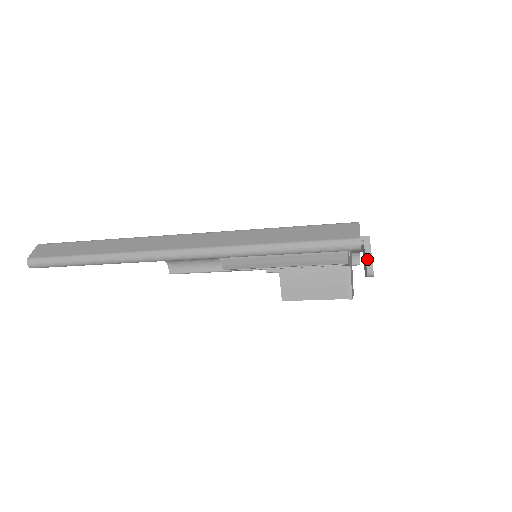
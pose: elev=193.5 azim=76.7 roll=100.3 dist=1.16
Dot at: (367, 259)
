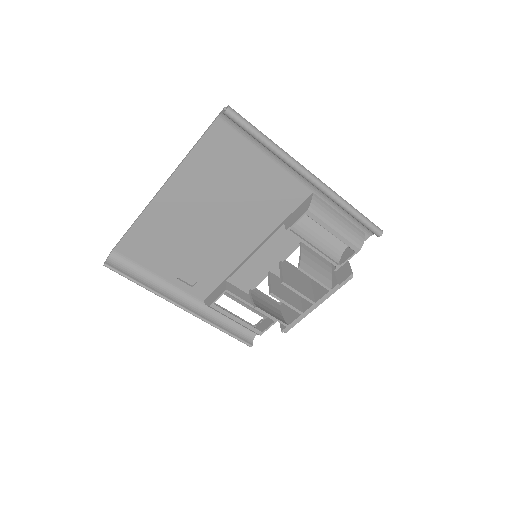
Dot at: (350, 268)
